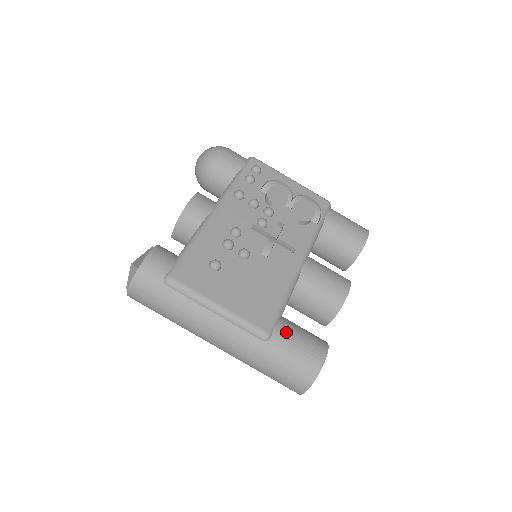
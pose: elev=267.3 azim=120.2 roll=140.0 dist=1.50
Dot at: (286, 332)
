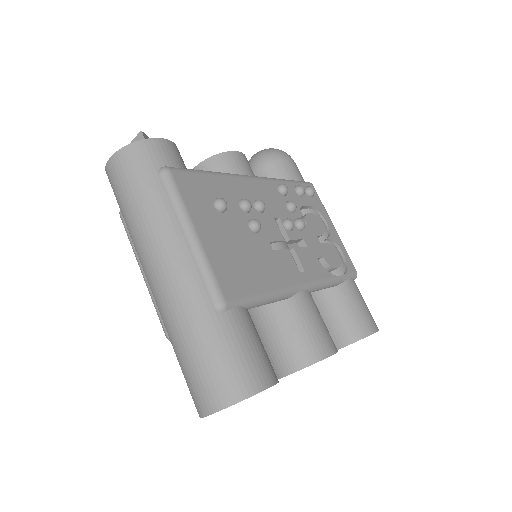
Dot at: (245, 322)
